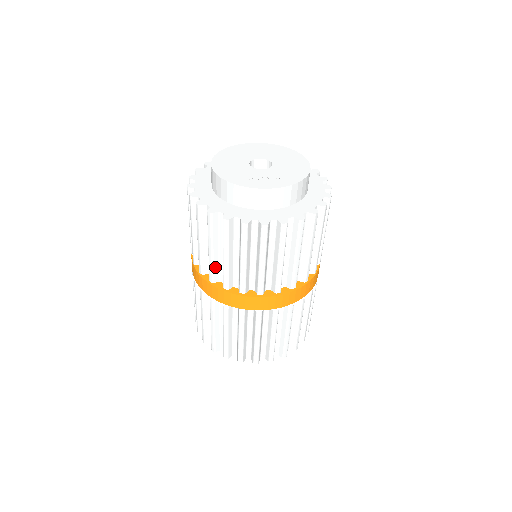
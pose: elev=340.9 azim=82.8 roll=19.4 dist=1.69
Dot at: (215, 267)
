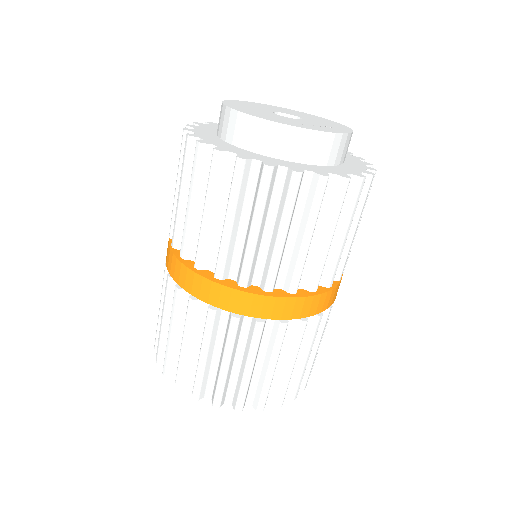
Dot at: (254, 260)
